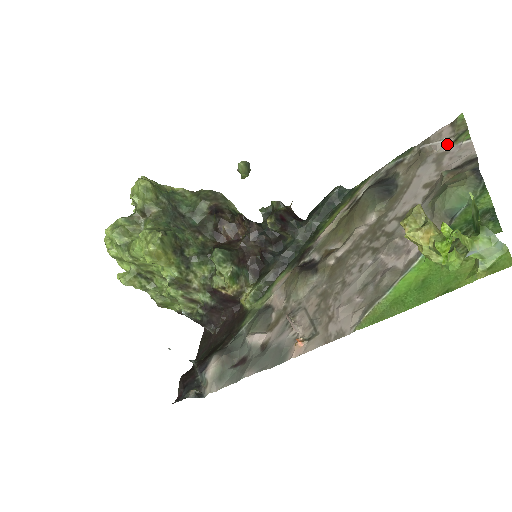
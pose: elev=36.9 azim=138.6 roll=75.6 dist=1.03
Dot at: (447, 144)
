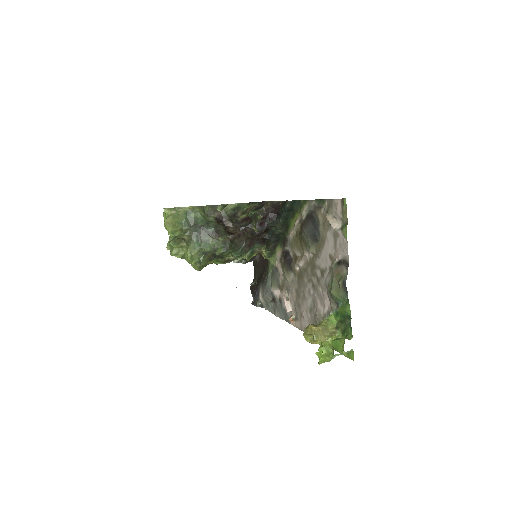
Dot at: (337, 230)
